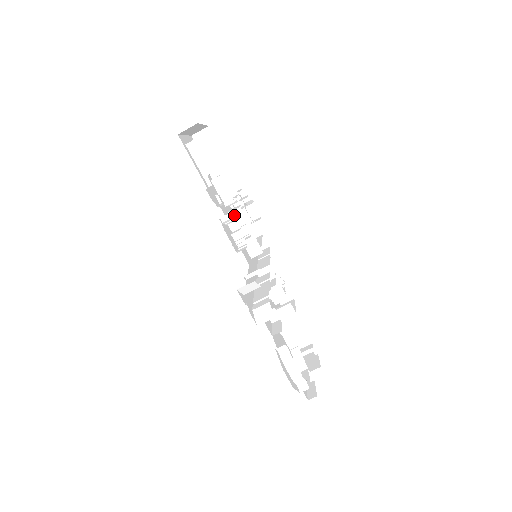
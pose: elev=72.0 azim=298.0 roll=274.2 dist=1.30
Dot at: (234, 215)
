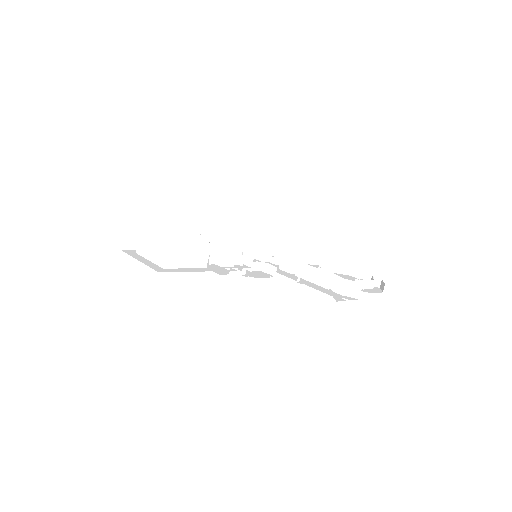
Dot at: occluded
